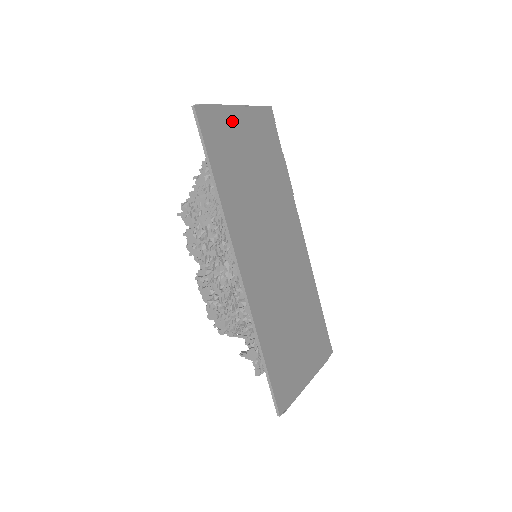
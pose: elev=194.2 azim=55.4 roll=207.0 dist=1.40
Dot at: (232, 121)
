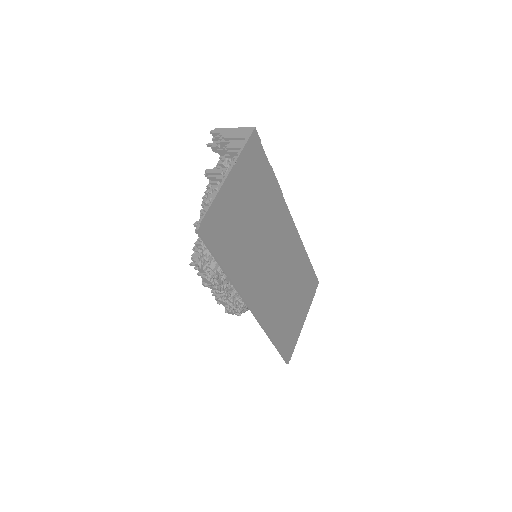
Dot at: (227, 198)
